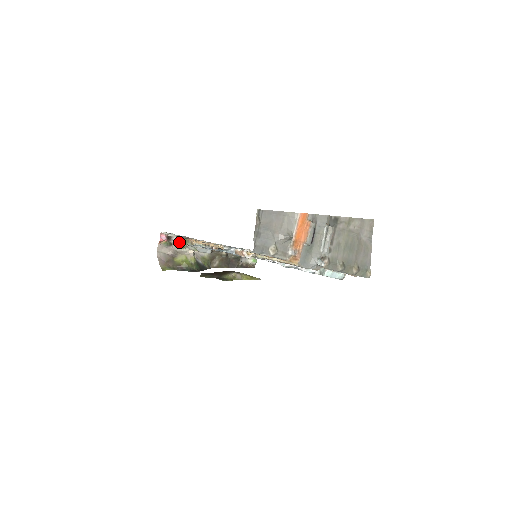
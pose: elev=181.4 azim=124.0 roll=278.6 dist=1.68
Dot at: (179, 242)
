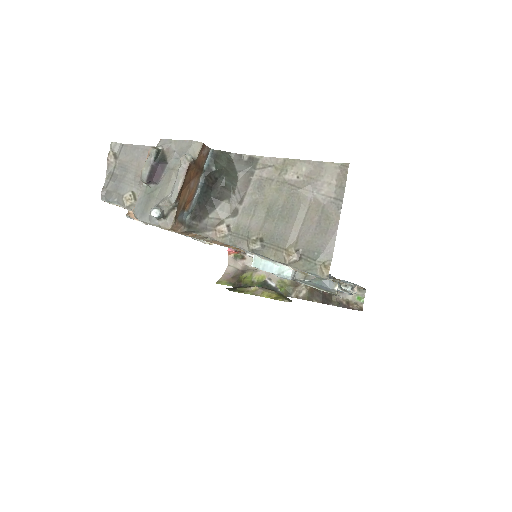
Dot at: occluded
